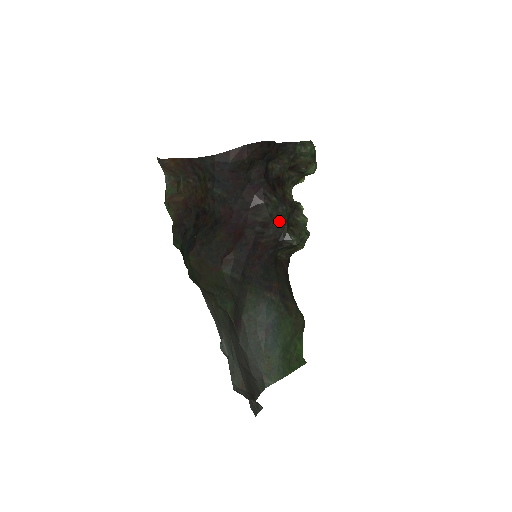
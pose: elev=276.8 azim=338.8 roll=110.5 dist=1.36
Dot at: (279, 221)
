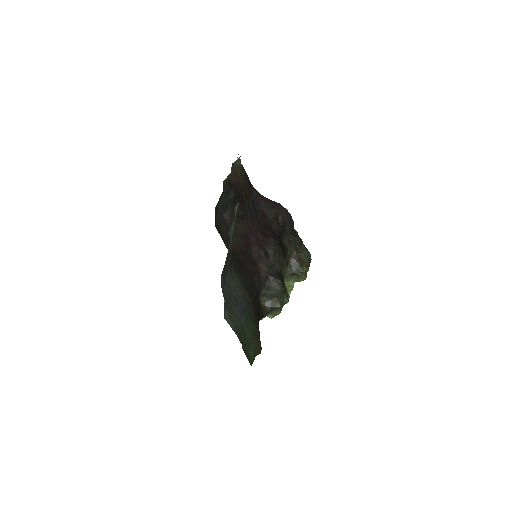
Dot at: (277, 262)
